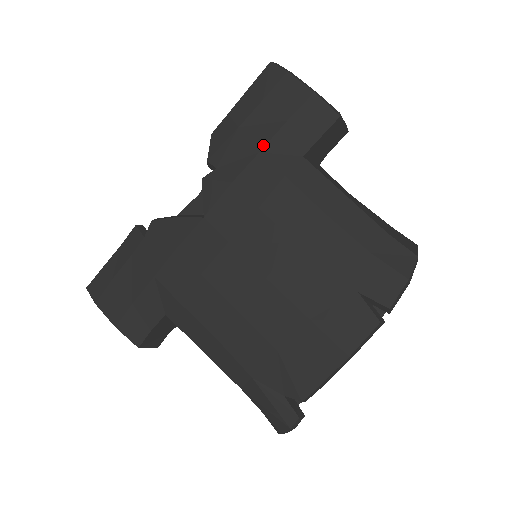
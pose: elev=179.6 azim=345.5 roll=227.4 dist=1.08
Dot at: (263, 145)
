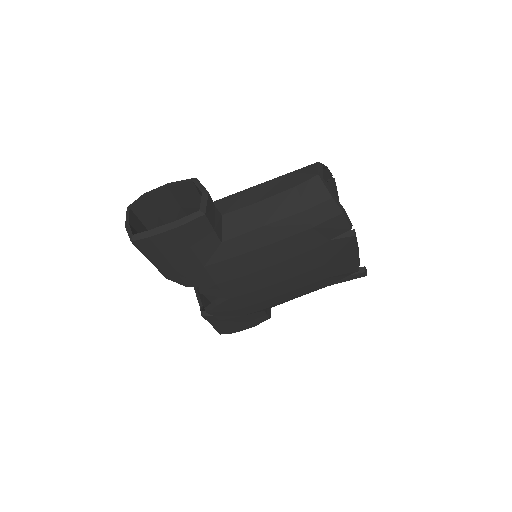
Dot at: (200, 264)
